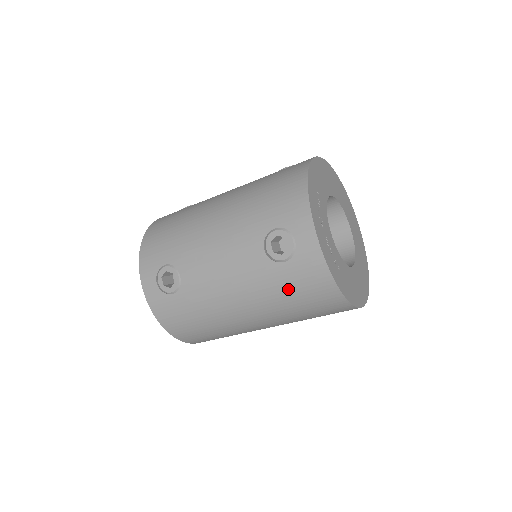
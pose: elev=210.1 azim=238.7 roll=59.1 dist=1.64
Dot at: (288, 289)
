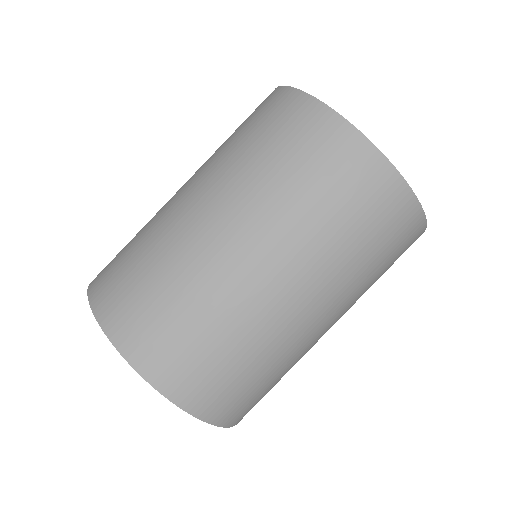
Dot at: occluded
